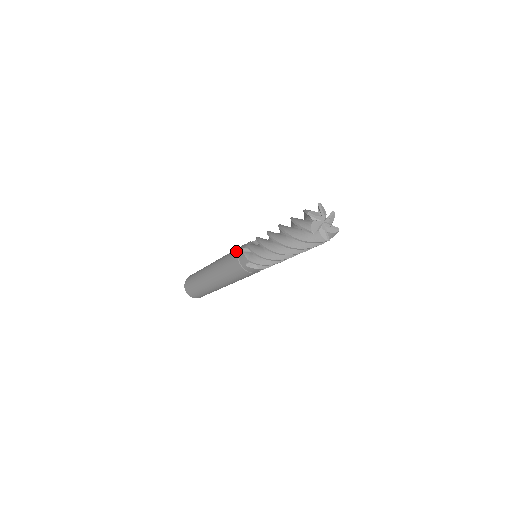
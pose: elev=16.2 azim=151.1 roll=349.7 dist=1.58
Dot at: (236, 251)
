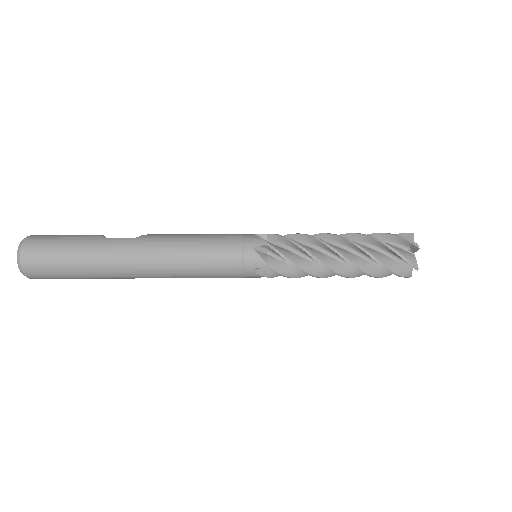
Dot at: (233, 244)
